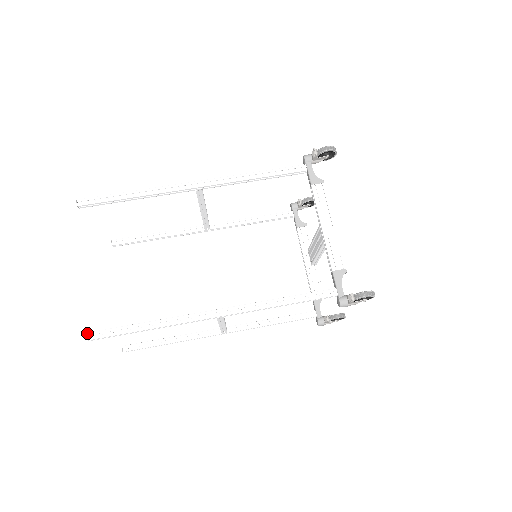
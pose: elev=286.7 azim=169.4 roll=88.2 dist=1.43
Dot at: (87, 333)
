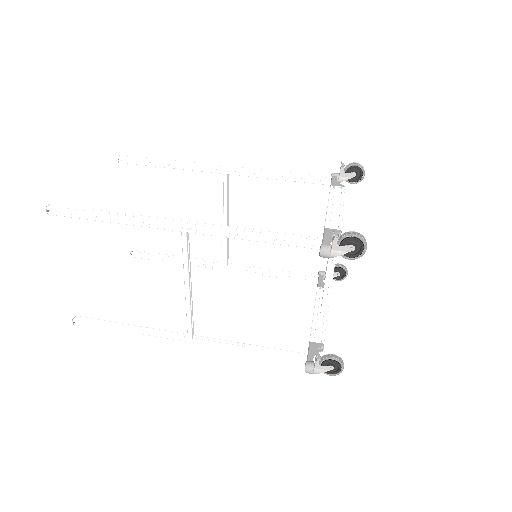
Dot at: (50, 204)
